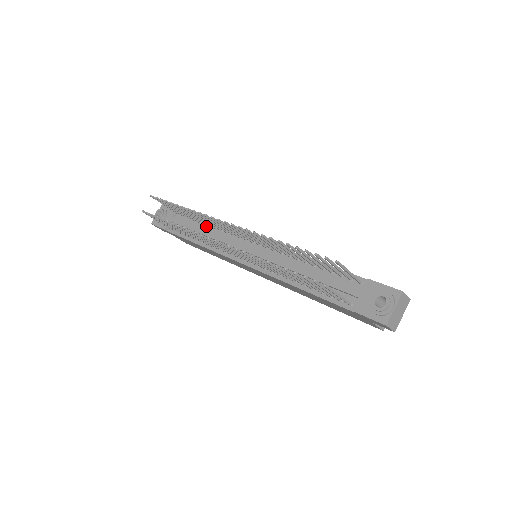
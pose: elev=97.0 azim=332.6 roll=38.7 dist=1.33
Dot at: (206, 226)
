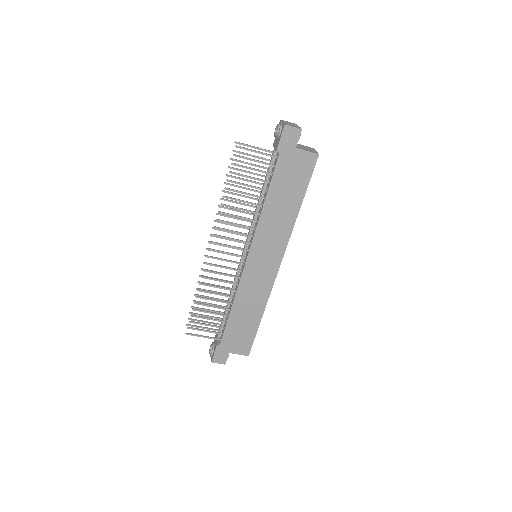
Dot at: occluded
